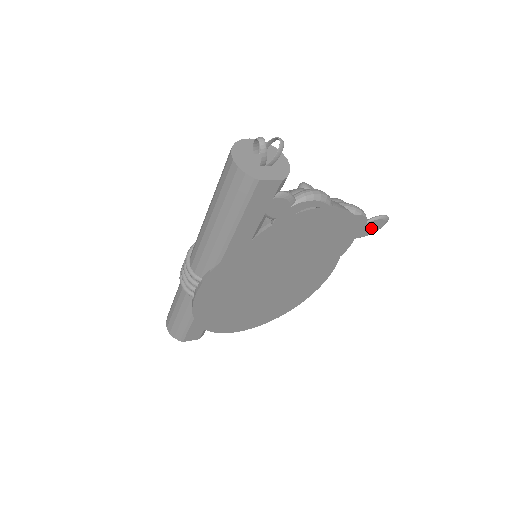
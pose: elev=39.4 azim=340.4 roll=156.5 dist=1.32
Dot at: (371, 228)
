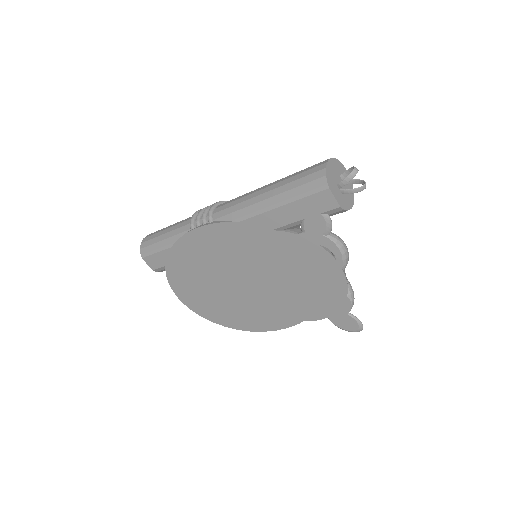
Dot at: (345, 322)
